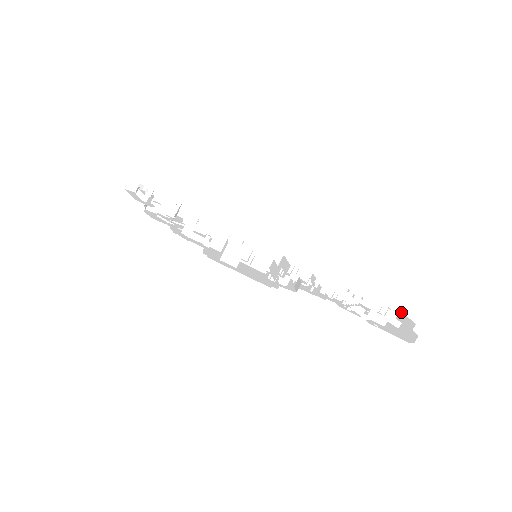
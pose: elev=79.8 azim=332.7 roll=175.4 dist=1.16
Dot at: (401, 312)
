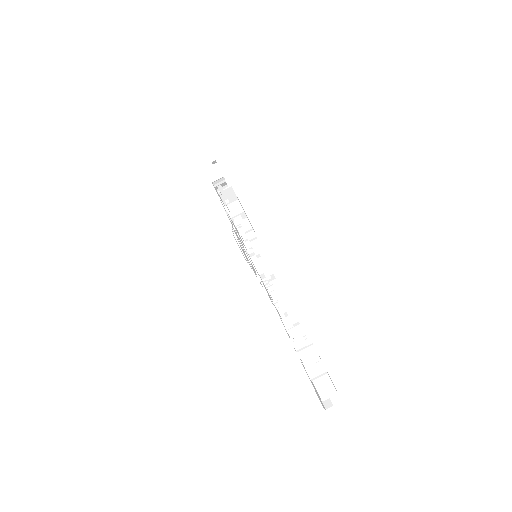
Dot at: (337, 393)
